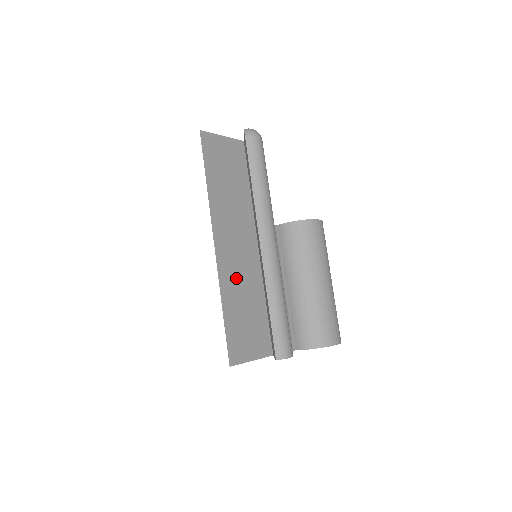
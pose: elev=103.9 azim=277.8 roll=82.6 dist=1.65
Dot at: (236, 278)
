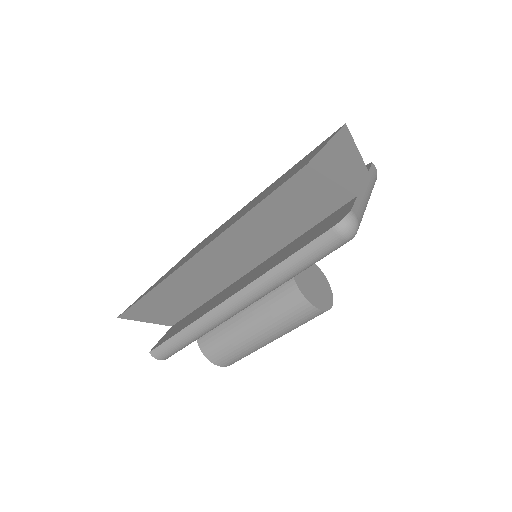
Dot at: (192, 280)
